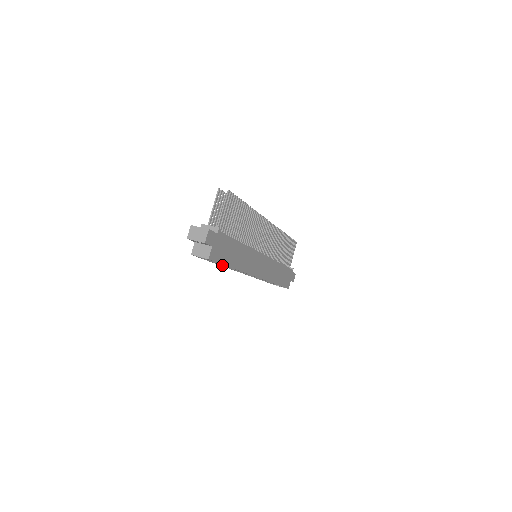
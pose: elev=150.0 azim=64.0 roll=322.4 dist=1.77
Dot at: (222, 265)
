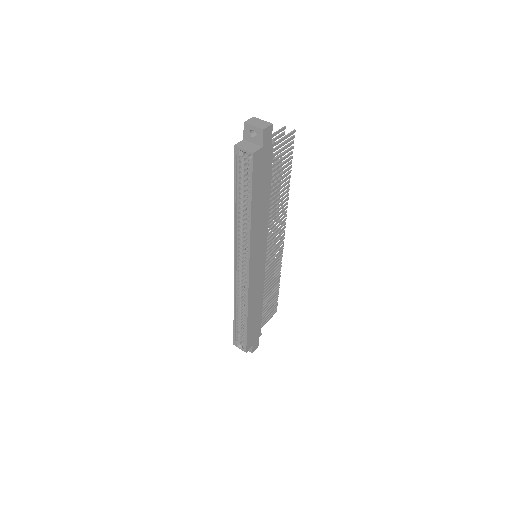
Dot at: (236, 212)
